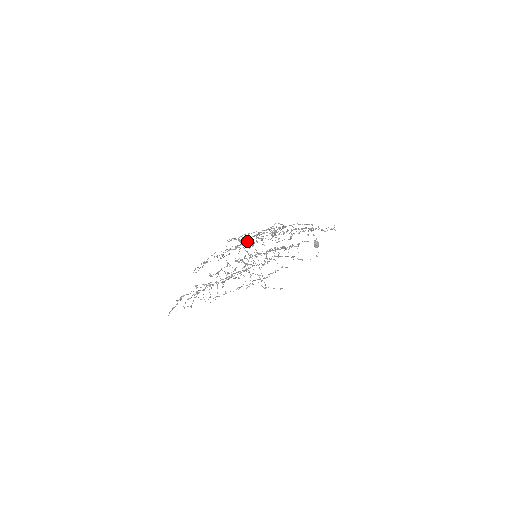
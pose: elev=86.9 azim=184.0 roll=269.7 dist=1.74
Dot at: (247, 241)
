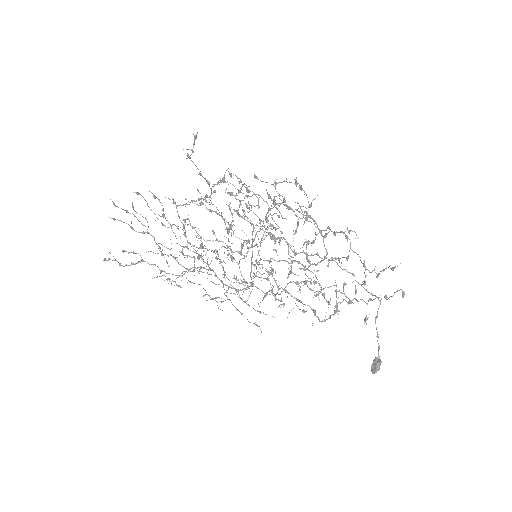
Dot at: occluded
